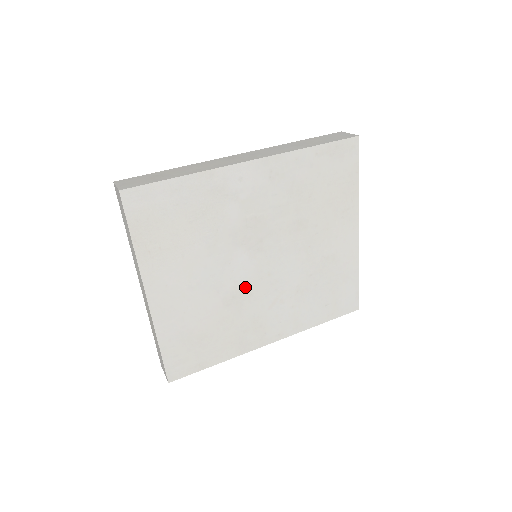
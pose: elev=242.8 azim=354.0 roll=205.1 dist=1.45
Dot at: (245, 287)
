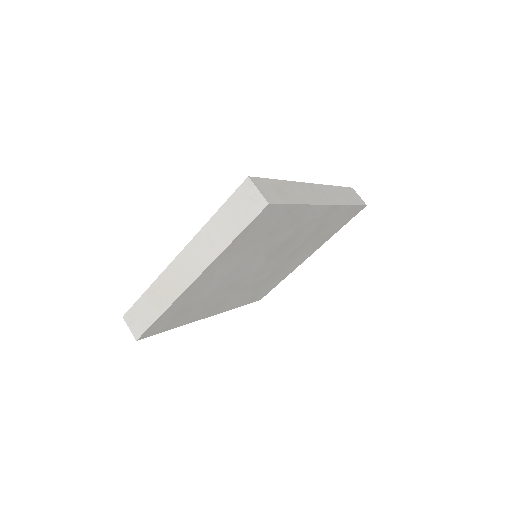
Dot at: (240, 280)
